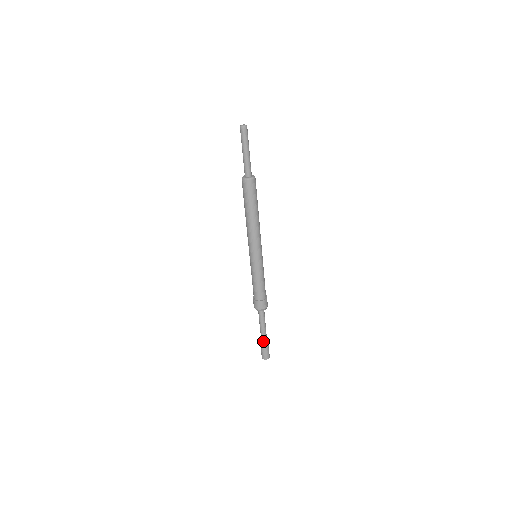
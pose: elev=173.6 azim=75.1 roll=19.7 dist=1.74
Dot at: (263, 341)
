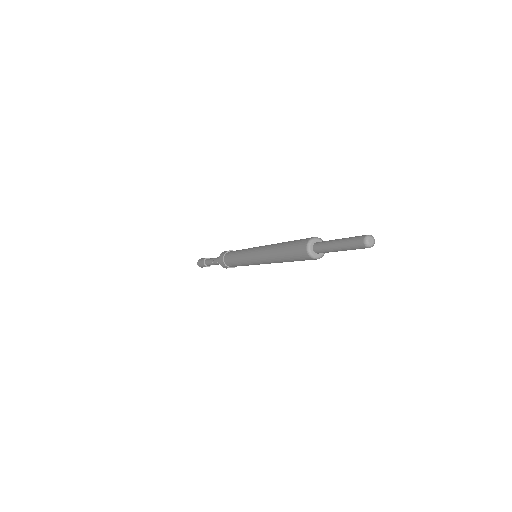
Dot at: occluded
